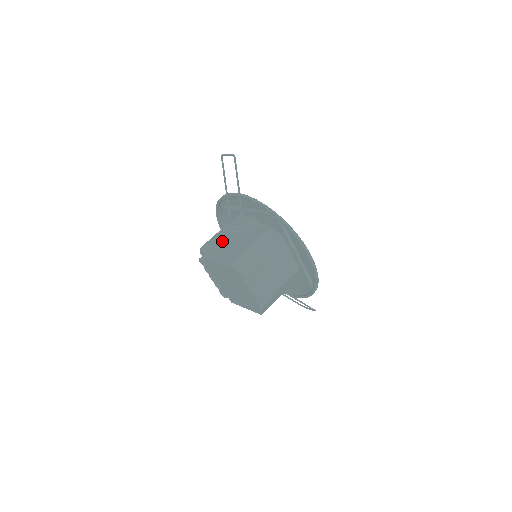
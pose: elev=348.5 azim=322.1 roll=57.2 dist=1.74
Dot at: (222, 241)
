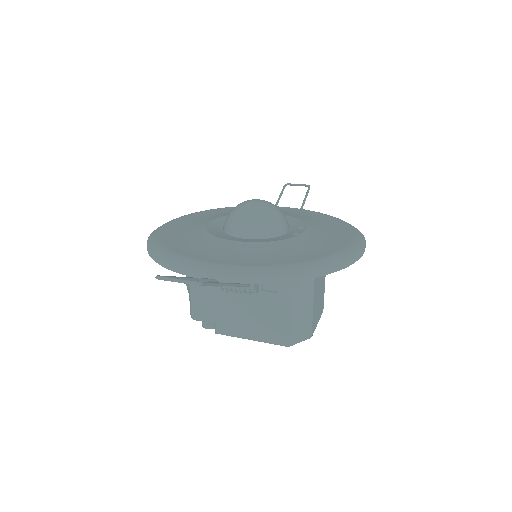
Dot at: (221, 302)
